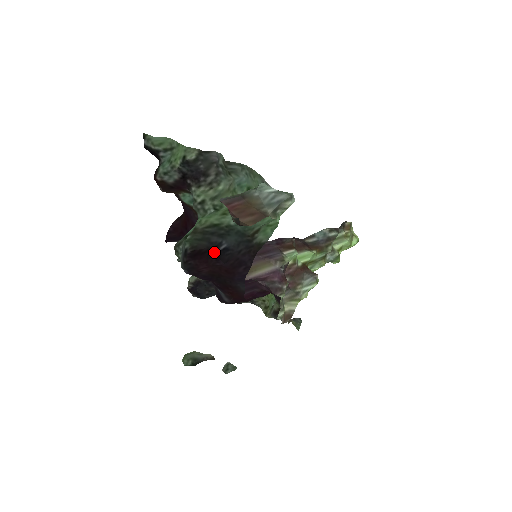
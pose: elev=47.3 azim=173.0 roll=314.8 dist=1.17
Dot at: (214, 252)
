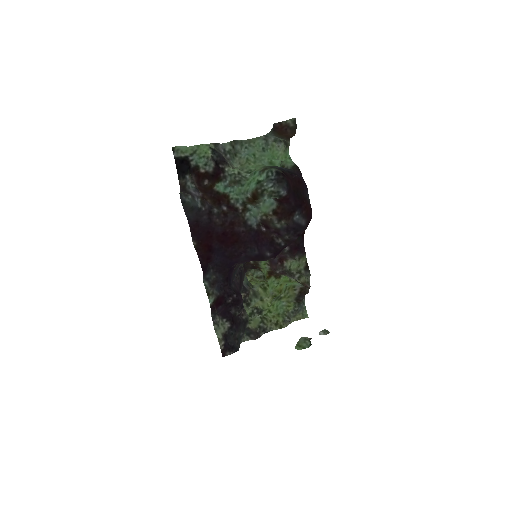
Dot at: (286, 172)
